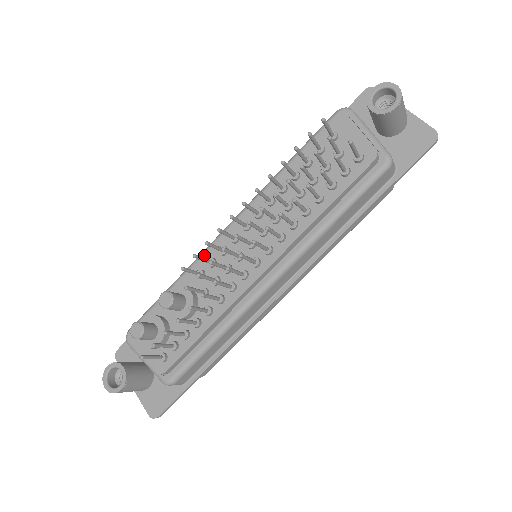
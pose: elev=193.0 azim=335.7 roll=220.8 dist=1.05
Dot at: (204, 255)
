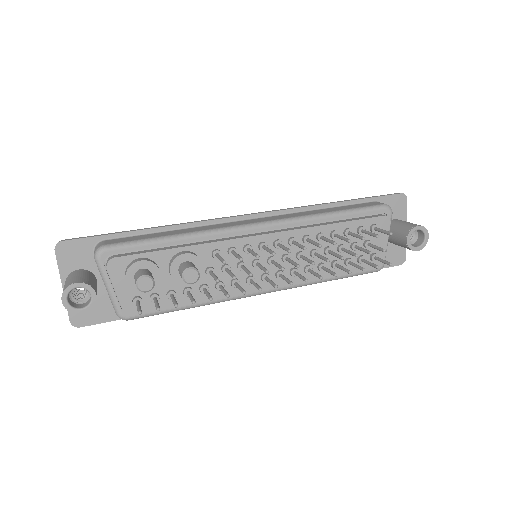
Dot at: (229, 239)
